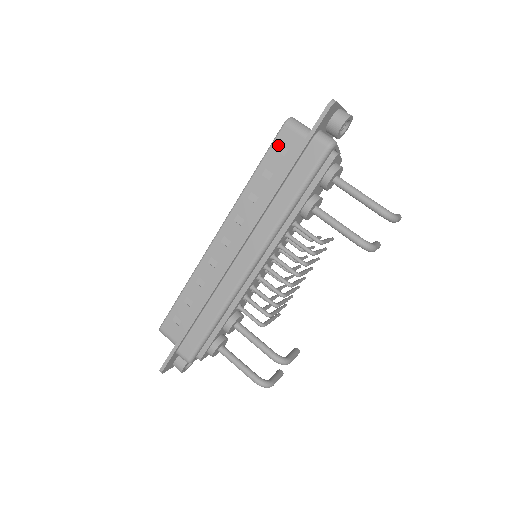
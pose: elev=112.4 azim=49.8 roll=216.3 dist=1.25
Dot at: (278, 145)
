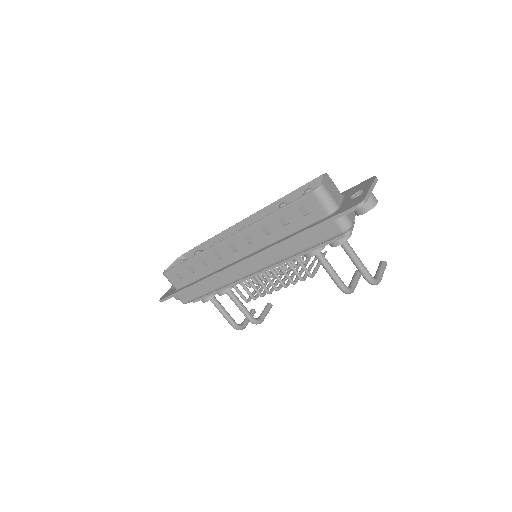
Dot at: (301, 205)
